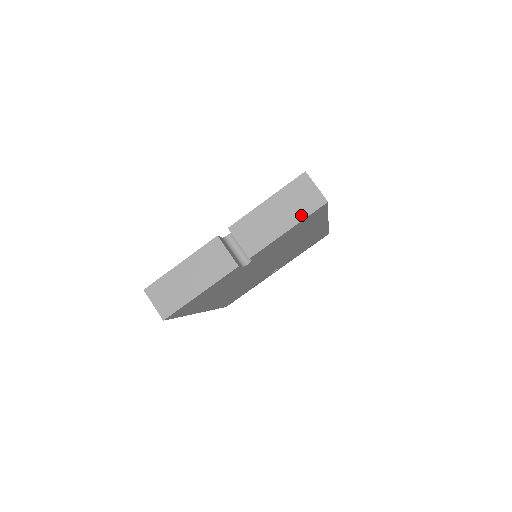
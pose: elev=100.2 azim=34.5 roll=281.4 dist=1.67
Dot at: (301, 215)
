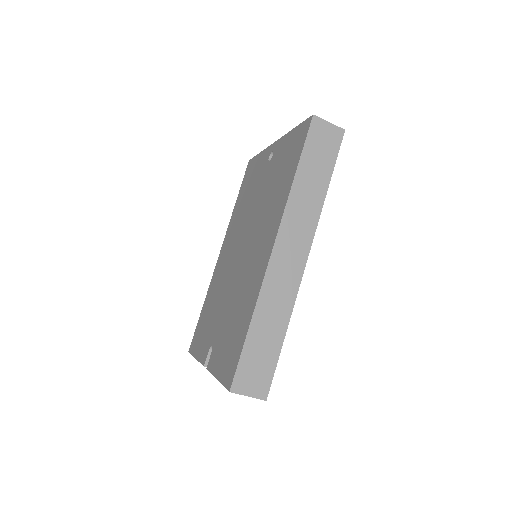
Dot at: occluded
